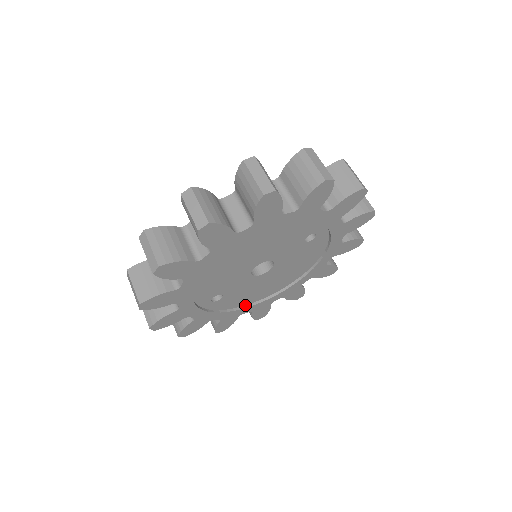
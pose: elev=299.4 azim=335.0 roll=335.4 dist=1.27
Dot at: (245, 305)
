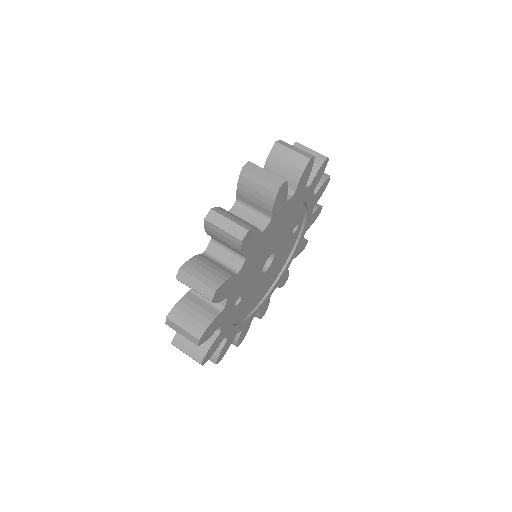
Dot at: (241, 320)
